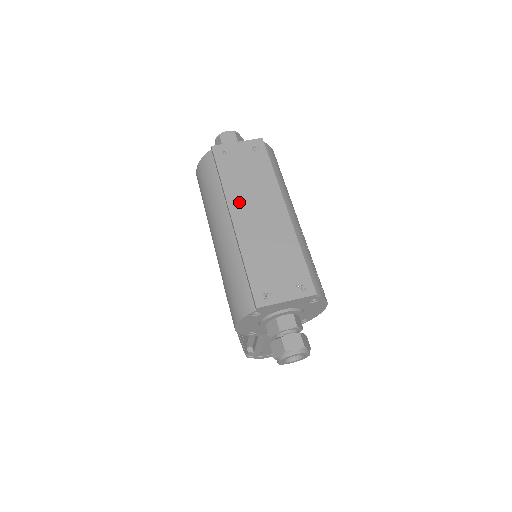
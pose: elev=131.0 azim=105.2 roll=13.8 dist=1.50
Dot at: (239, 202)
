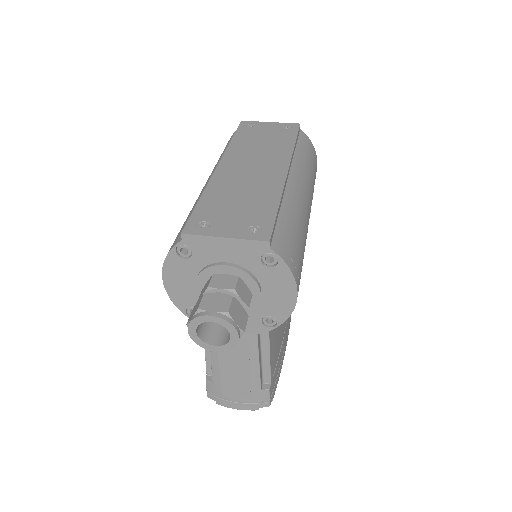
Dot at: (237, 156)
